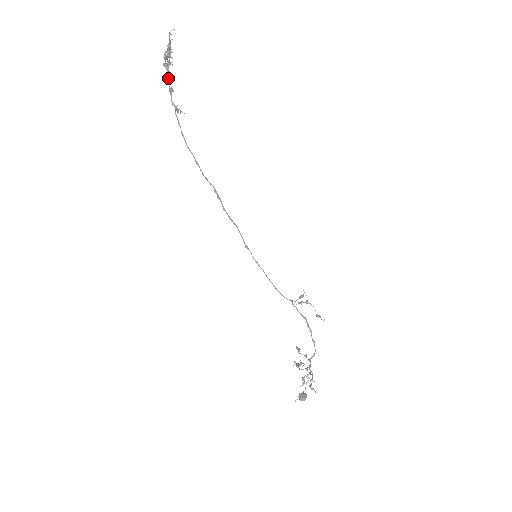
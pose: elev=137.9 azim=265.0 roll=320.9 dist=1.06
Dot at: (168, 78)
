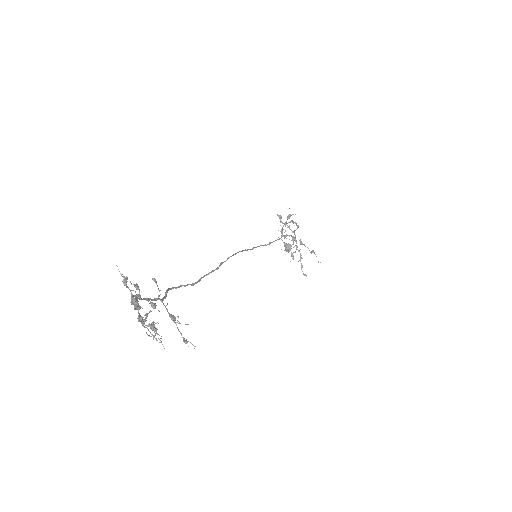
Dot at: (139, 299)
